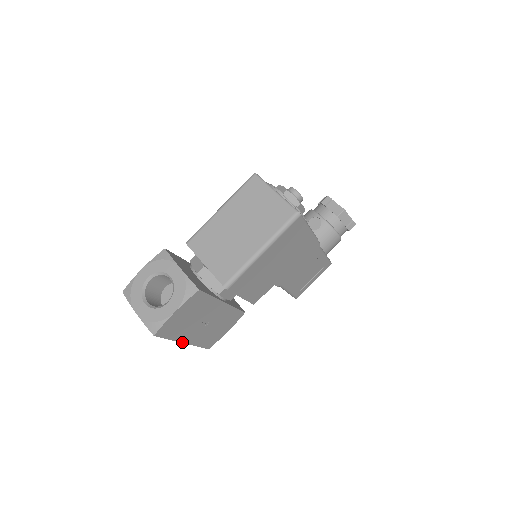
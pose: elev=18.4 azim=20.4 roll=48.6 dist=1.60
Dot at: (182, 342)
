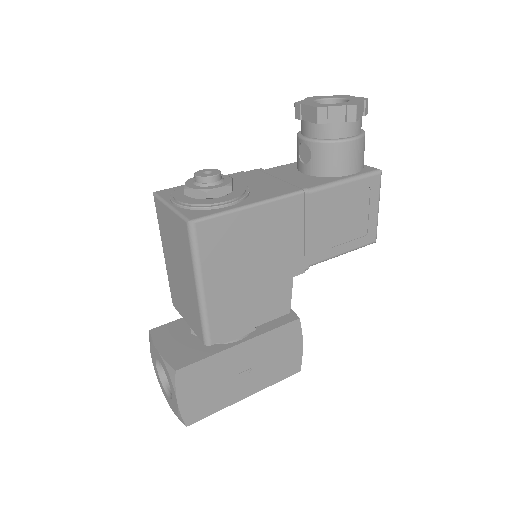
Dot at: (242, 399)
